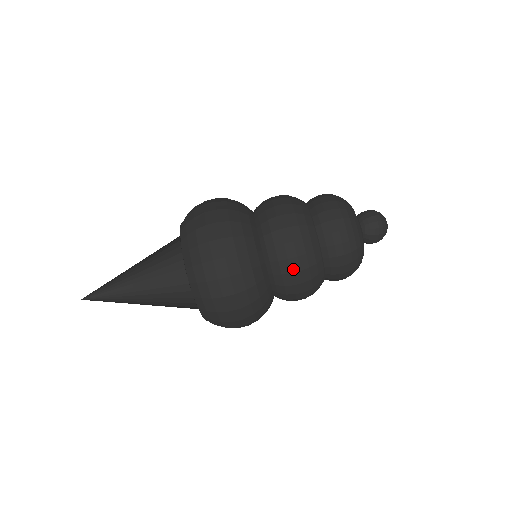
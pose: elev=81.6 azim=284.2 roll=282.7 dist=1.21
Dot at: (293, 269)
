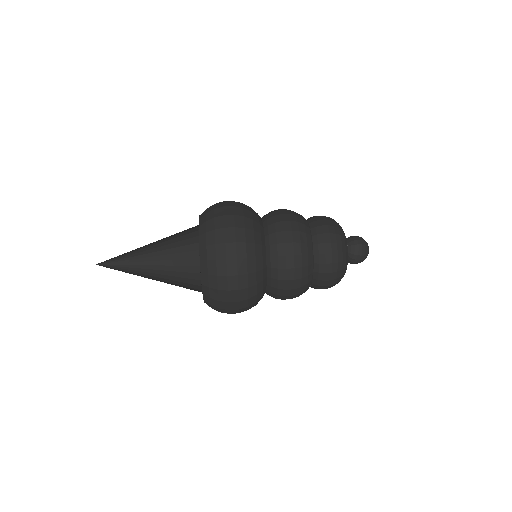
Dot at: (289, 265)
